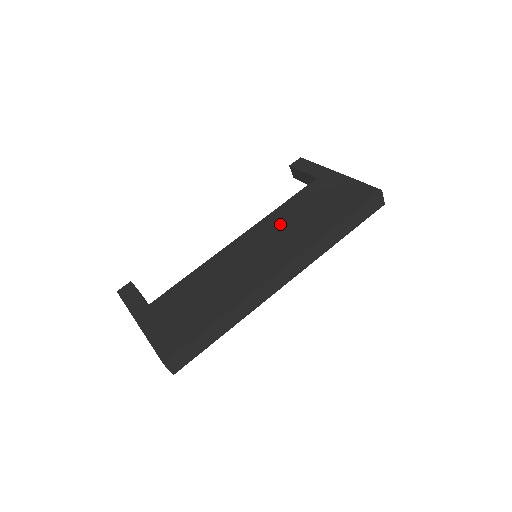
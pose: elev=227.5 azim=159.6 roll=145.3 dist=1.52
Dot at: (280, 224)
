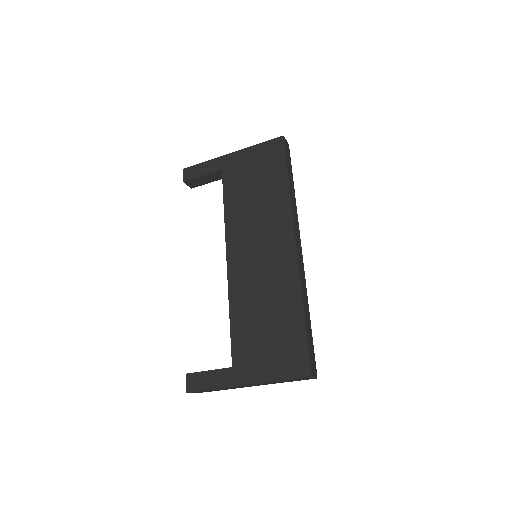
Dot at: (245, 220)
